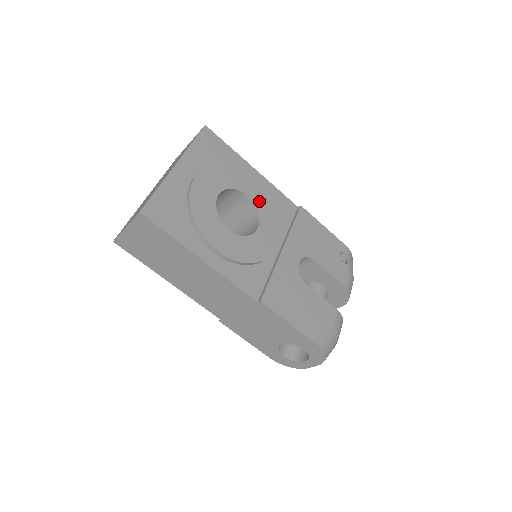
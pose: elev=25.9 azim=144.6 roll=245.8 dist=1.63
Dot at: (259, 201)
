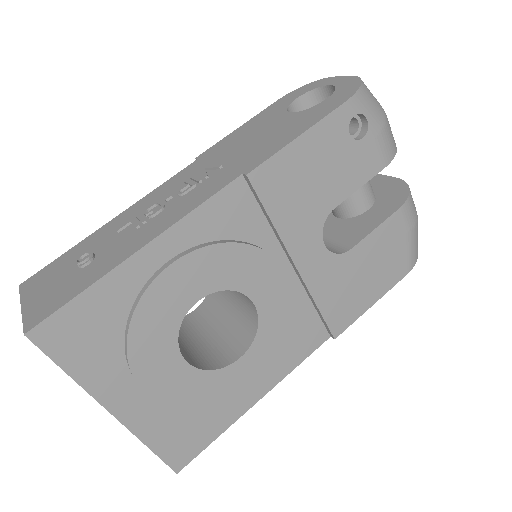
Dot at: (213, 279)
